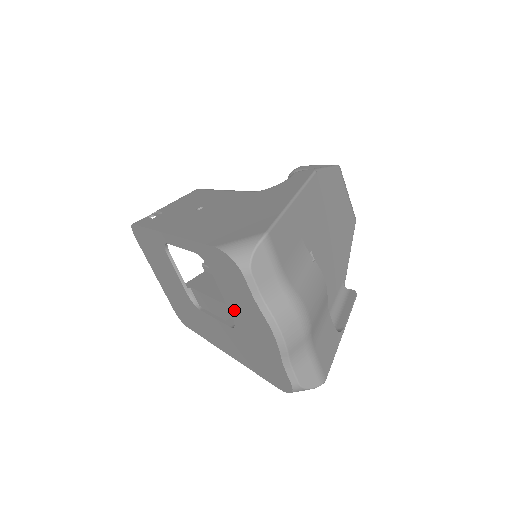
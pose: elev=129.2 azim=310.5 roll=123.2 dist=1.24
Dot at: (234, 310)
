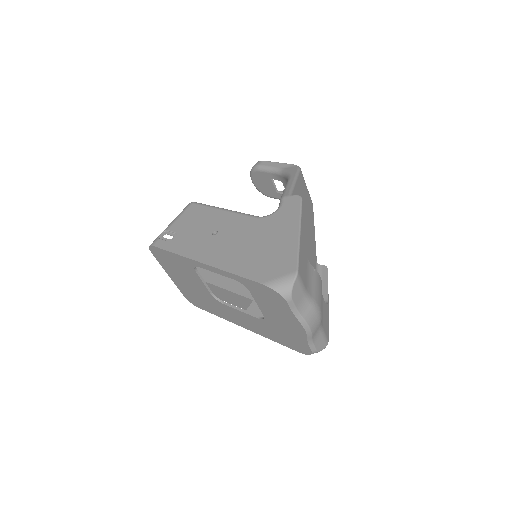
Dot at: (267, 312)
